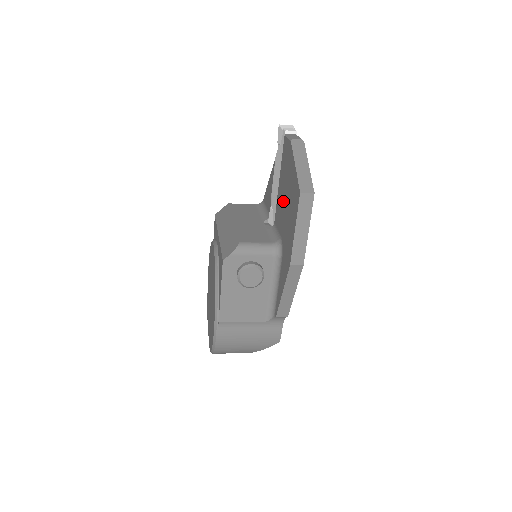
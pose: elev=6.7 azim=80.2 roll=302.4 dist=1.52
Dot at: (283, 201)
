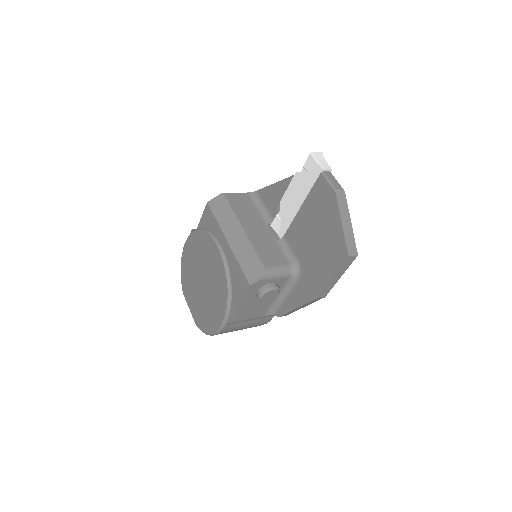
Dot at: (309, 233)
